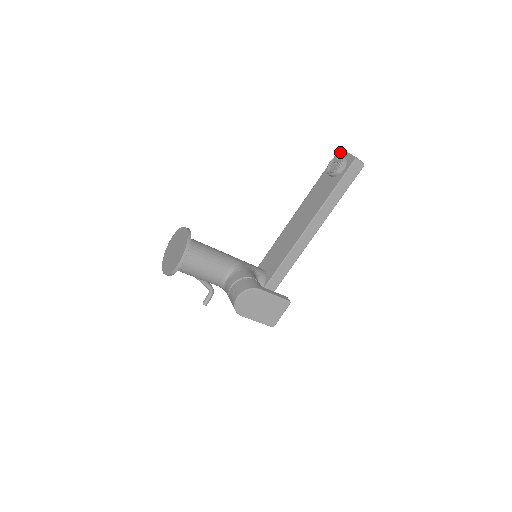
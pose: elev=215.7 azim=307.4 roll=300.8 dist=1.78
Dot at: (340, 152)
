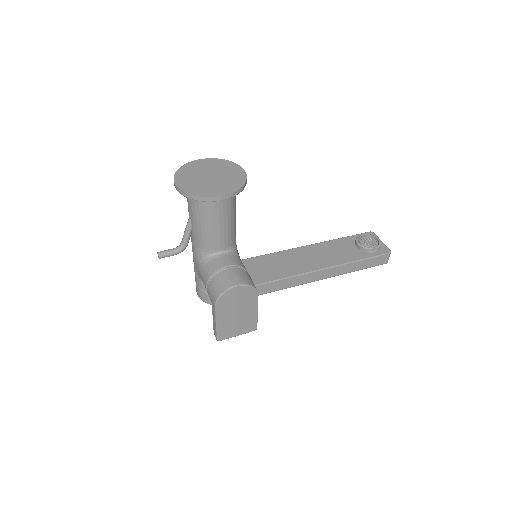
Dot at: (373, 234)
